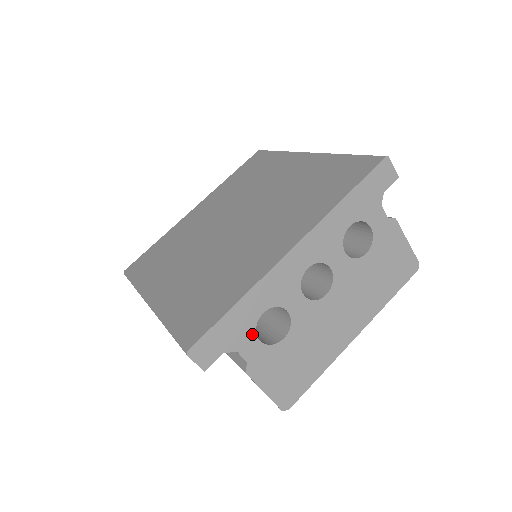
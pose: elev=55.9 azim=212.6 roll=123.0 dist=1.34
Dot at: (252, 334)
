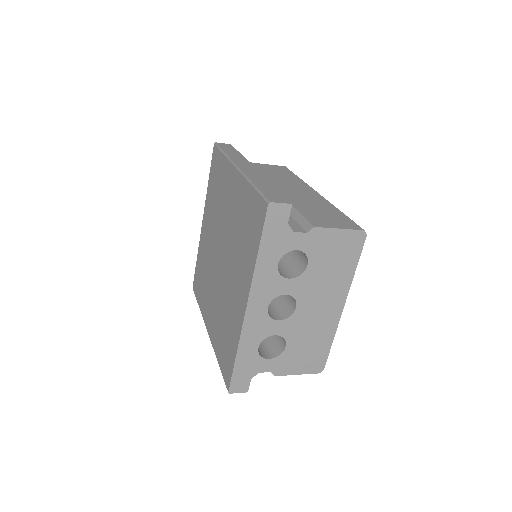
Dot at: (261, 360)
